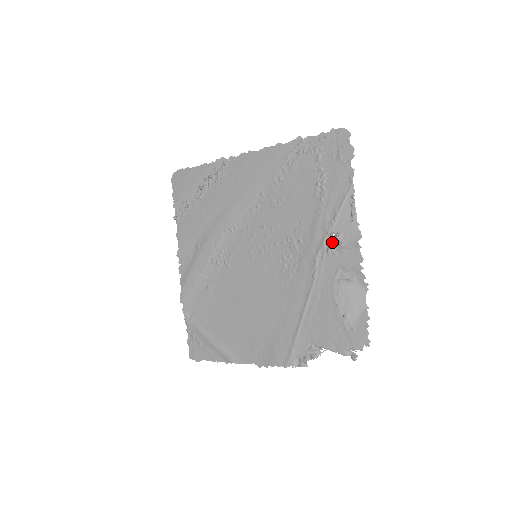
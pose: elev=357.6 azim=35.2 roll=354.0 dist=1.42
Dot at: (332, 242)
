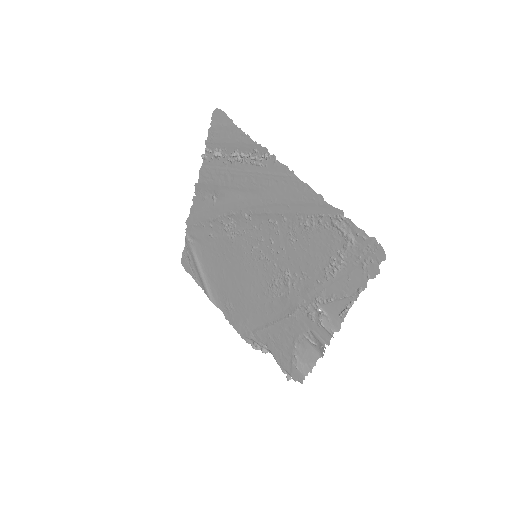
Dot at: (316, 312)
